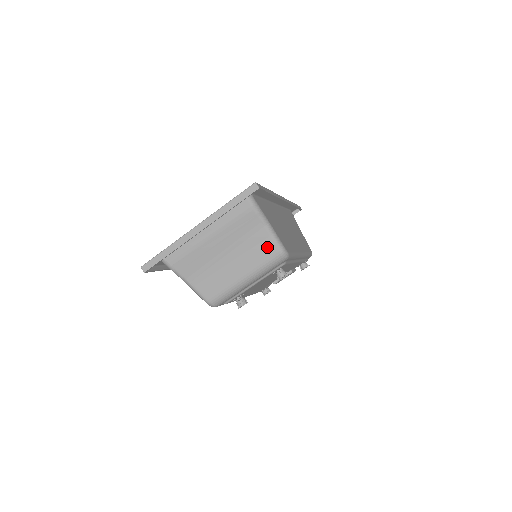
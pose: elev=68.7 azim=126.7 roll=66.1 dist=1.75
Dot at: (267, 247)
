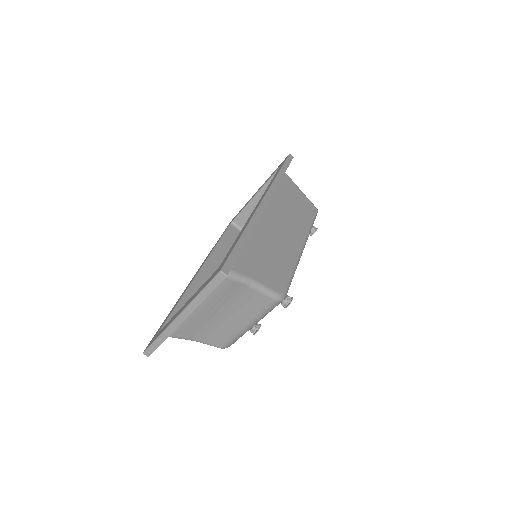
Dot at: (259, 300)
